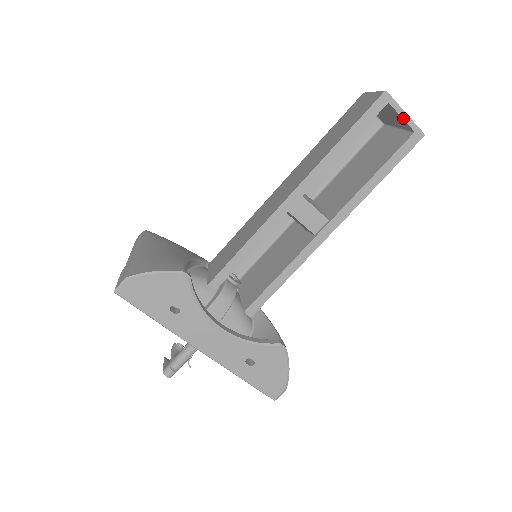
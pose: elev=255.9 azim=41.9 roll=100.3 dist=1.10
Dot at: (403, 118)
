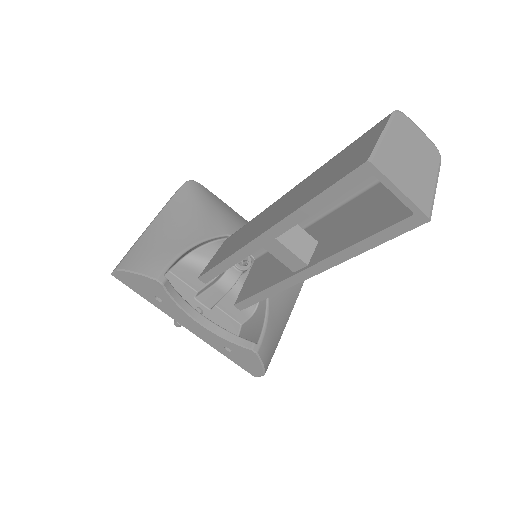
Dot at: (396, 195)
